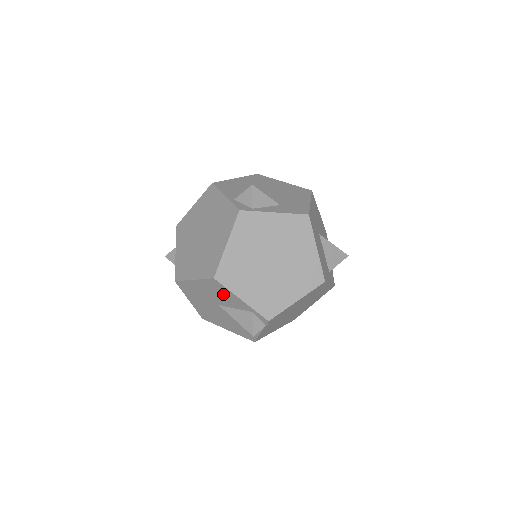
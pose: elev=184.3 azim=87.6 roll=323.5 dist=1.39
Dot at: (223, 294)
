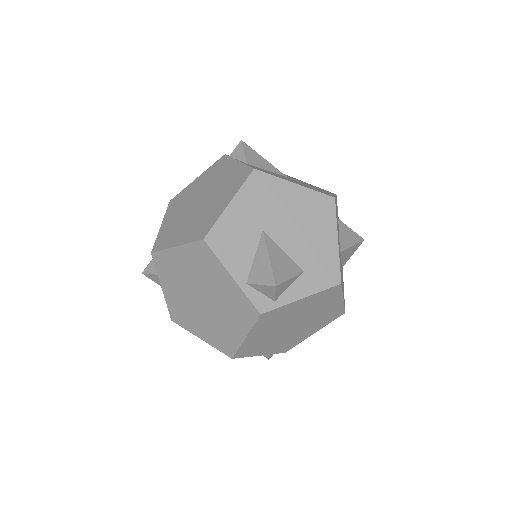
Dot at: occluded
